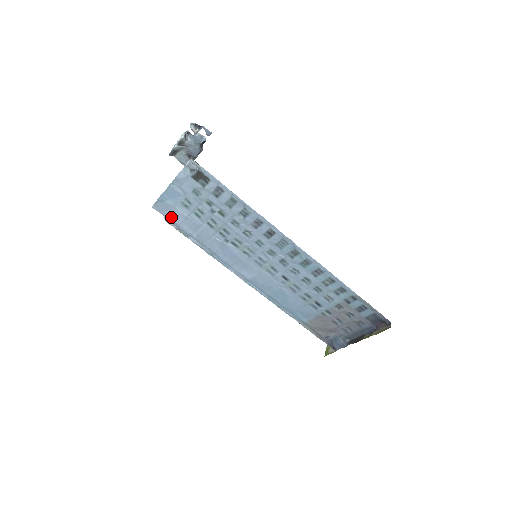
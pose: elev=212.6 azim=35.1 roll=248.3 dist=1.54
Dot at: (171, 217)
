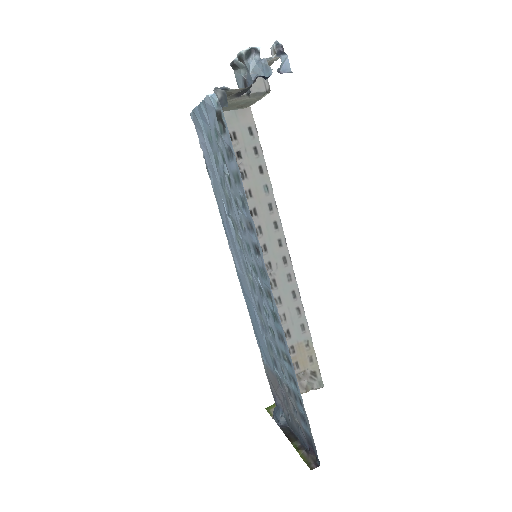
Dot at: (201, 140)
